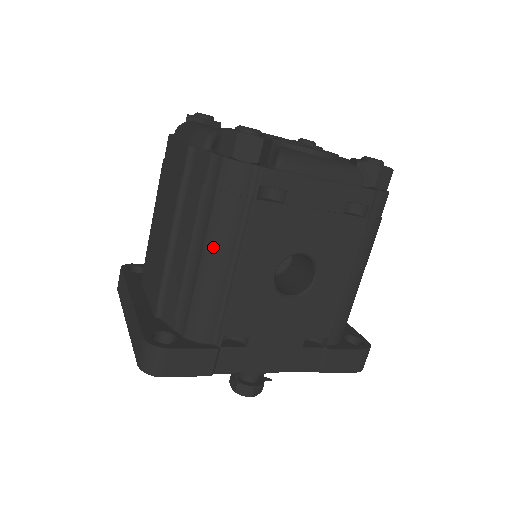
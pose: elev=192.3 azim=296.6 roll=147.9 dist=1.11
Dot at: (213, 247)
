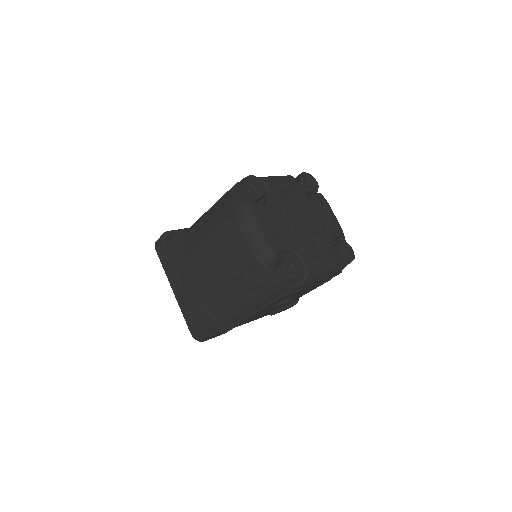
Dot at: (253, 305)
